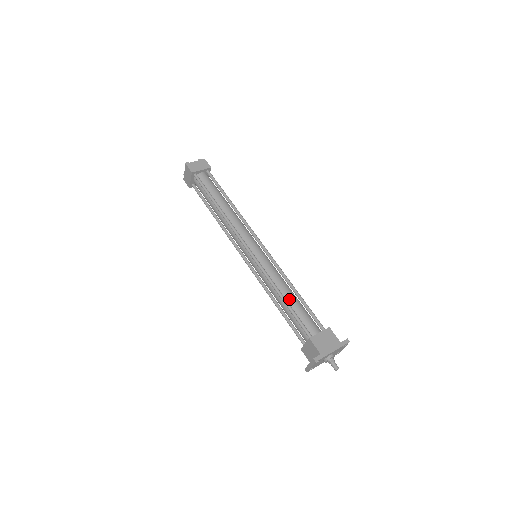
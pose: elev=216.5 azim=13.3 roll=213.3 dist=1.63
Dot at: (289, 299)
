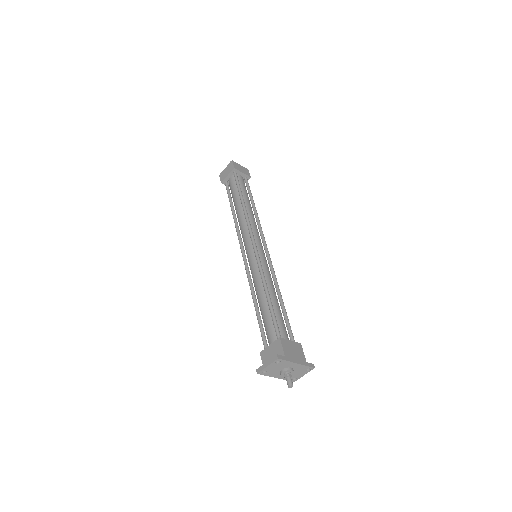
Dot at: (273, 300)
